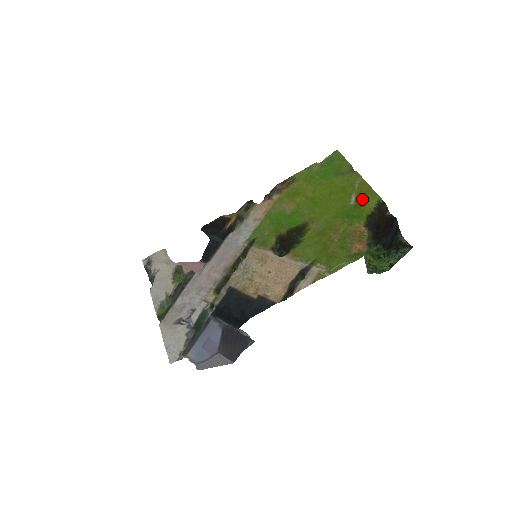
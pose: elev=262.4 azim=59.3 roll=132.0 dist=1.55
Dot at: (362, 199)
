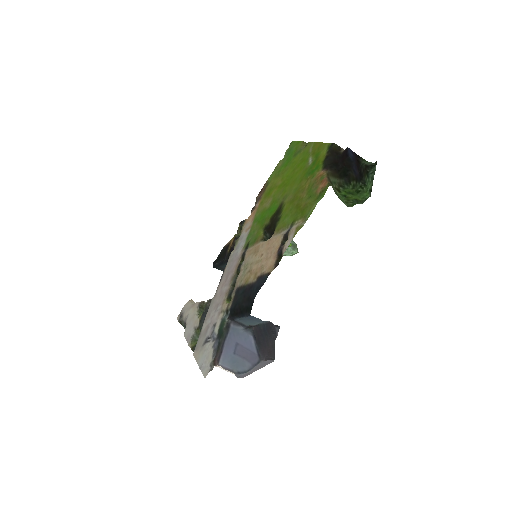
Dot at: (316, 155)
